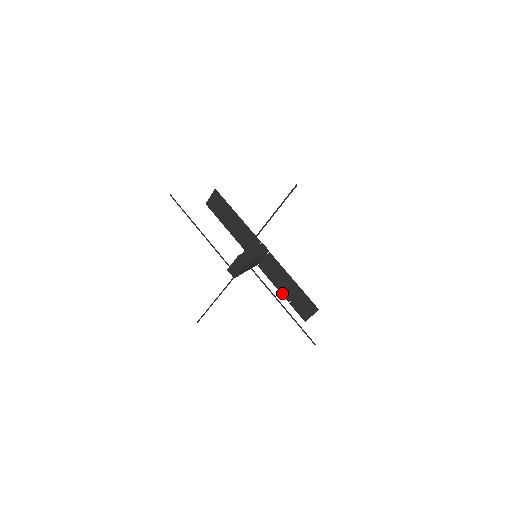
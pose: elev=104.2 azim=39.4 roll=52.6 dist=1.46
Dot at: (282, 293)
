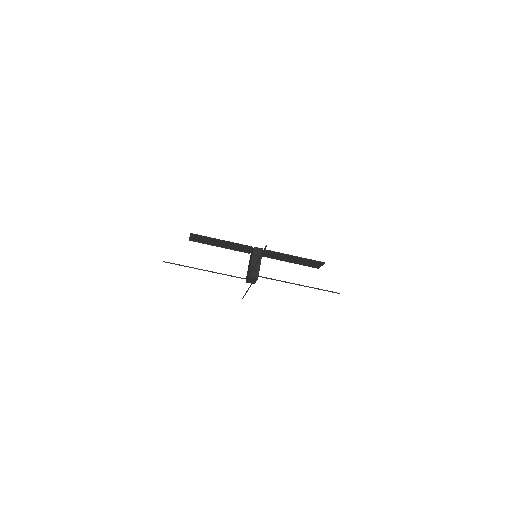
Dot at: (290, 262)
